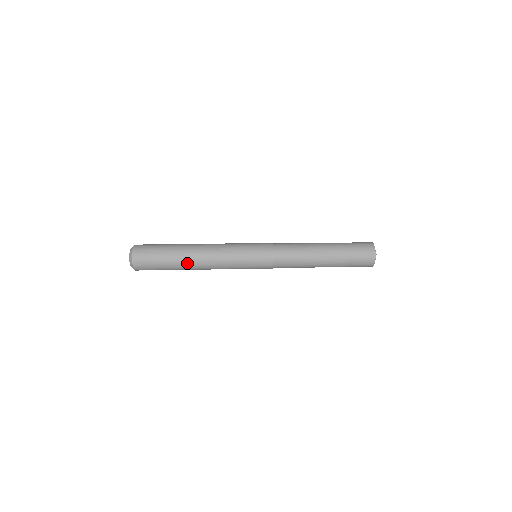
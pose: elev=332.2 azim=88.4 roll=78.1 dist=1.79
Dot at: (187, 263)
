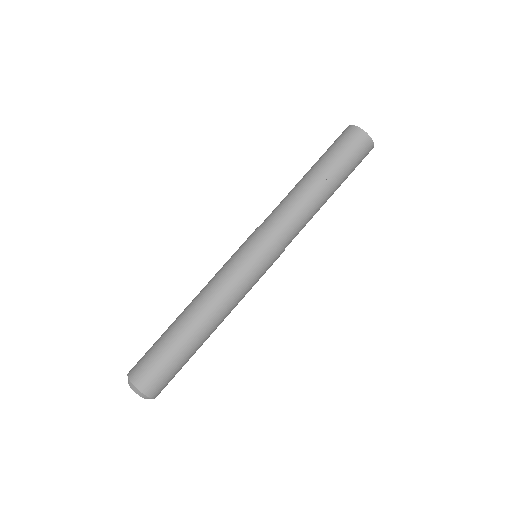
Dot at: (200, 336)
